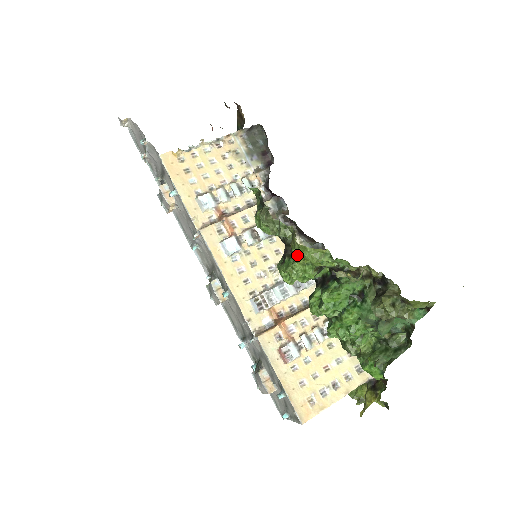
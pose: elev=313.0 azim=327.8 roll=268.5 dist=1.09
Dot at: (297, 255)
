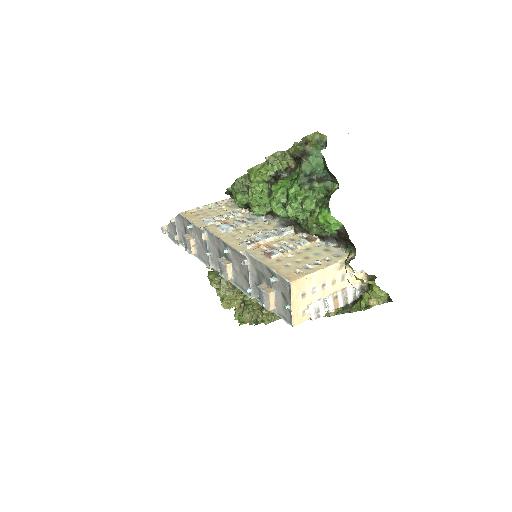
Dot at: (251, 178)
